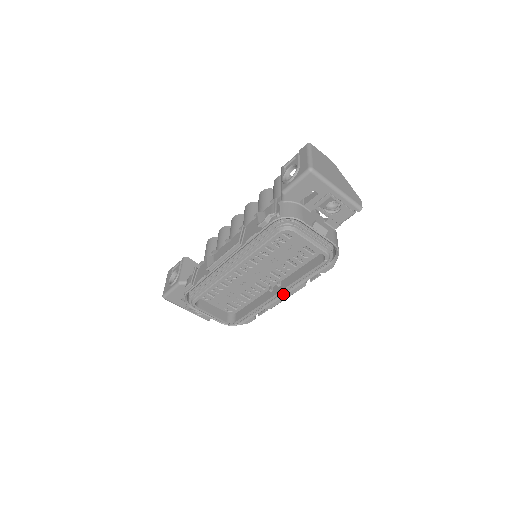
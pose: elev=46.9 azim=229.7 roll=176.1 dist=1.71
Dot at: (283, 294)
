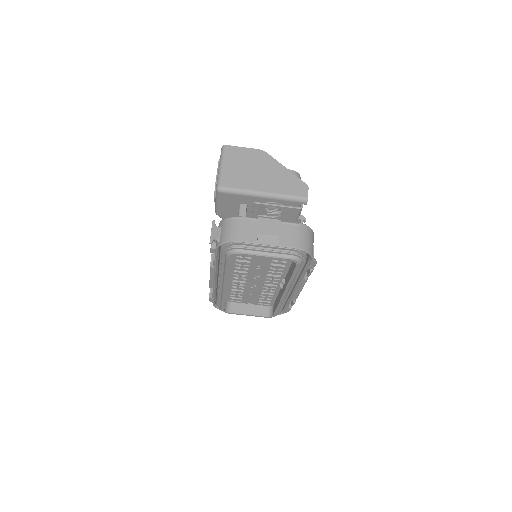
Dot at: (294, 289)
